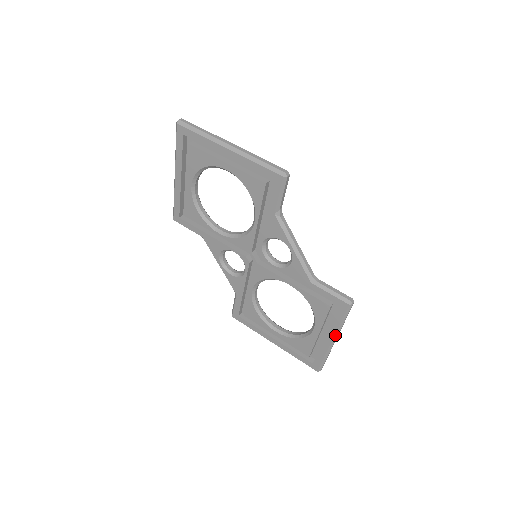
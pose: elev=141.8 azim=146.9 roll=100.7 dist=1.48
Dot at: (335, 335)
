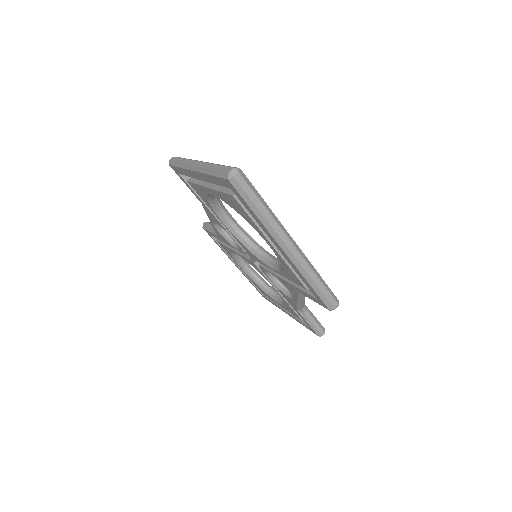
Dot at: occluded
